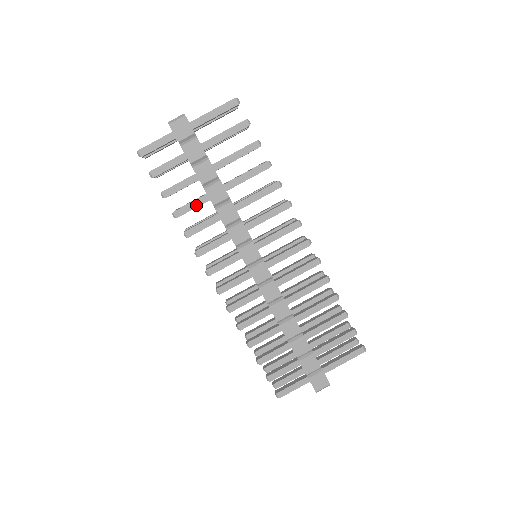
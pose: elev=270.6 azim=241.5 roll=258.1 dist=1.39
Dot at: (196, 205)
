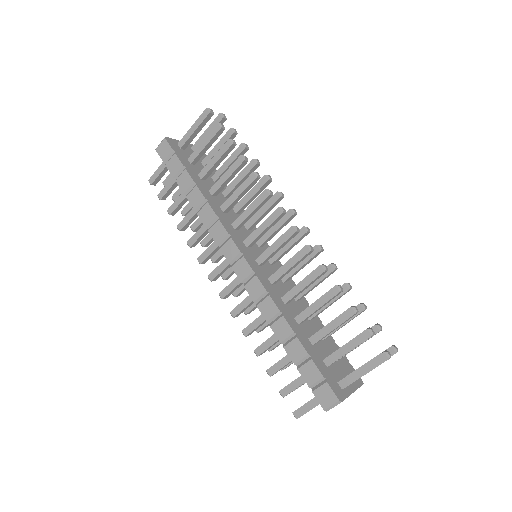
Dot at: (192, 215)
